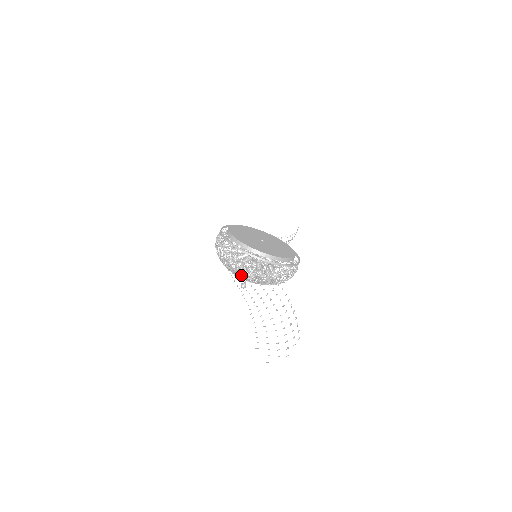
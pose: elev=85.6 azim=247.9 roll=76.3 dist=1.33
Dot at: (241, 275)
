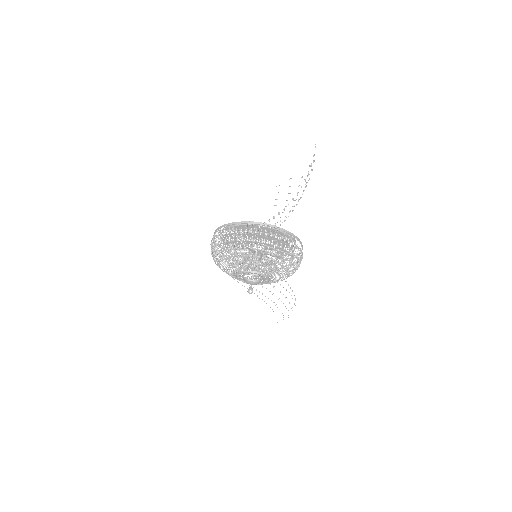
Dot at: (244, 250)
